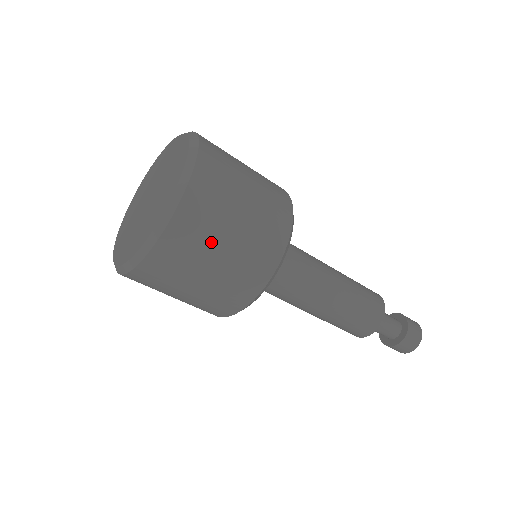
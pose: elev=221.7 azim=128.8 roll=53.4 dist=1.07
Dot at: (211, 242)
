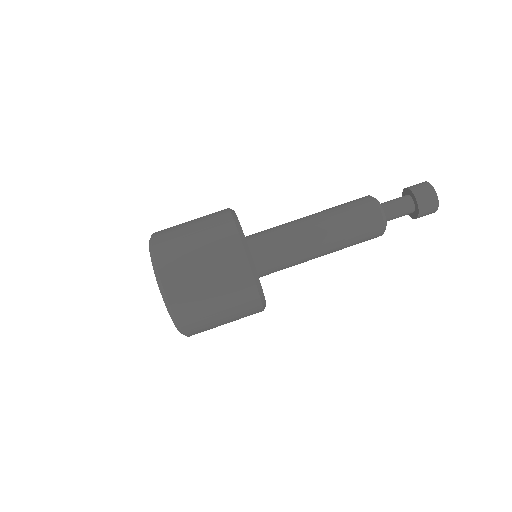
Dot at: (182, 237)
